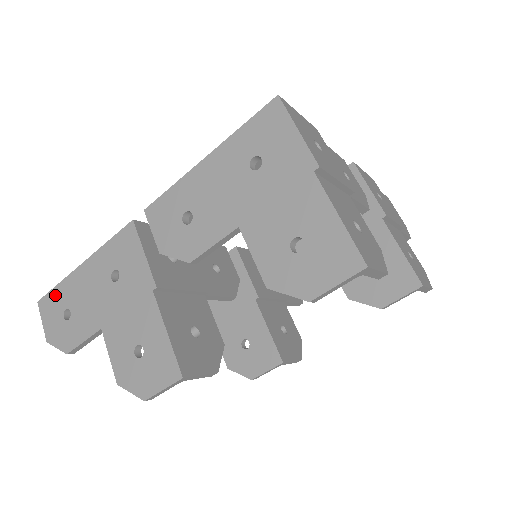
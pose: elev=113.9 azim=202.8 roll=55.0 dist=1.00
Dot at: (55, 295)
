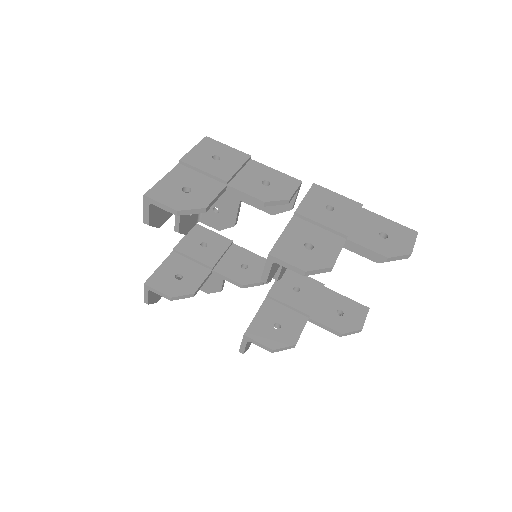
Dot at: occluded
